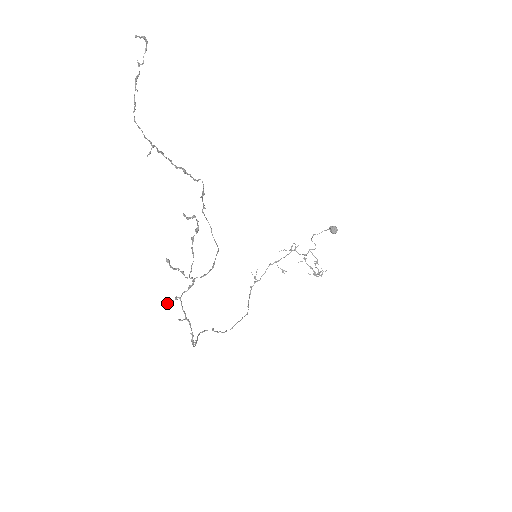
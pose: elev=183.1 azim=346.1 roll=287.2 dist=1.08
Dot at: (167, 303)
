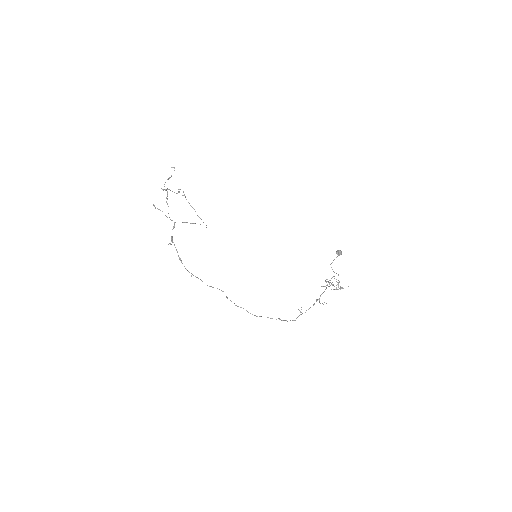
Dot at: occluded
